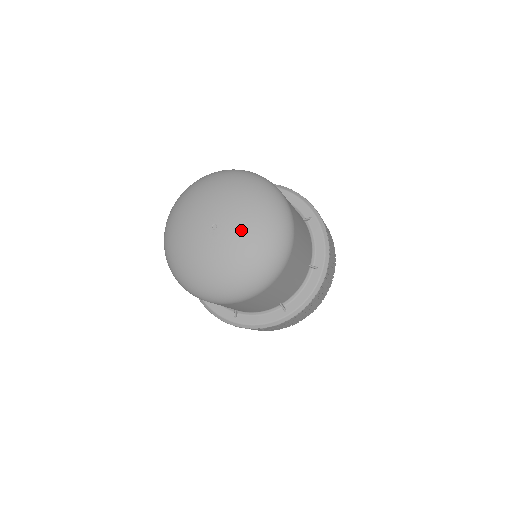
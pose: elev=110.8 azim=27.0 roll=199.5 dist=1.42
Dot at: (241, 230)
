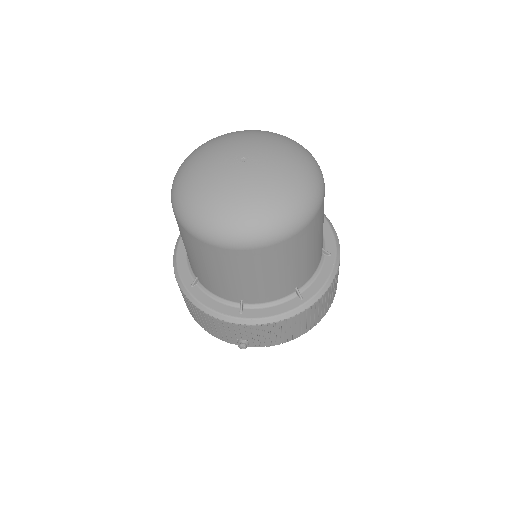
Dot at: (266, 147)
